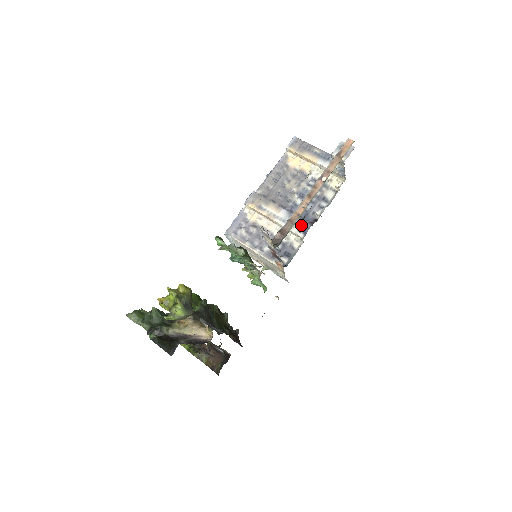
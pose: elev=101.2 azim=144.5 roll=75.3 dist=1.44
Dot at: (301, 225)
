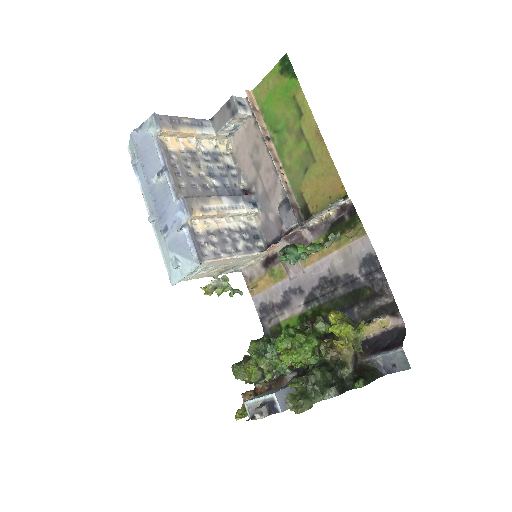
Dot at: (247, 201)
